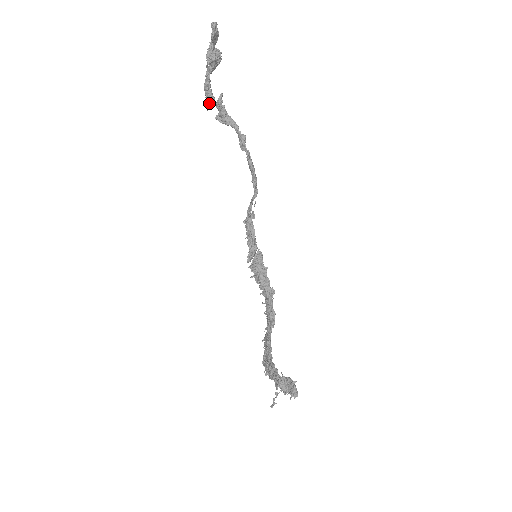
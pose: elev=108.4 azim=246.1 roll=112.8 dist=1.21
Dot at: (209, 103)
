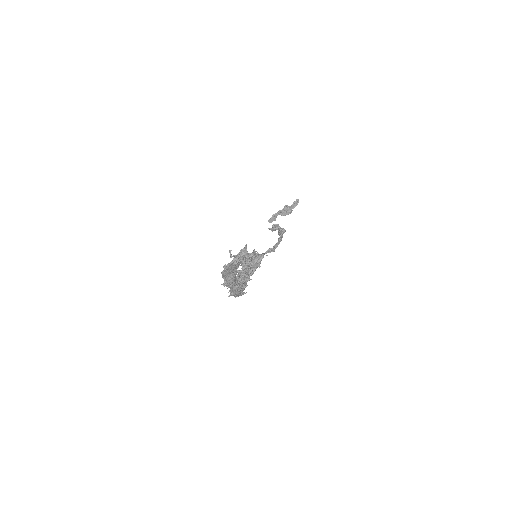
Dot at: (272, 218)
